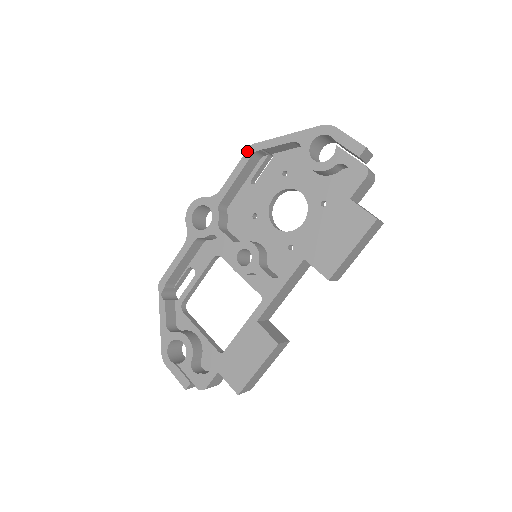
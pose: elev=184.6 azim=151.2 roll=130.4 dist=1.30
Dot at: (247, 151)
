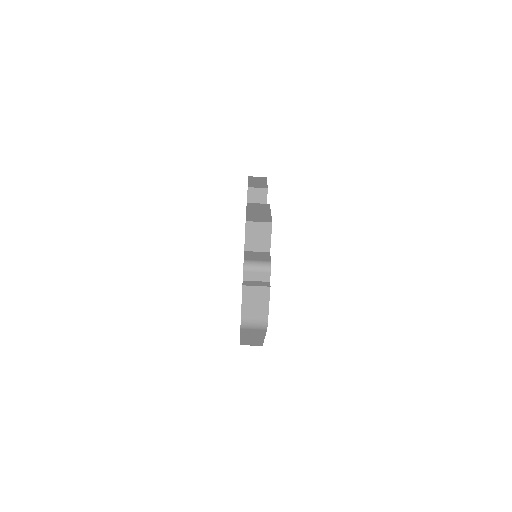
Dot at: occluded
